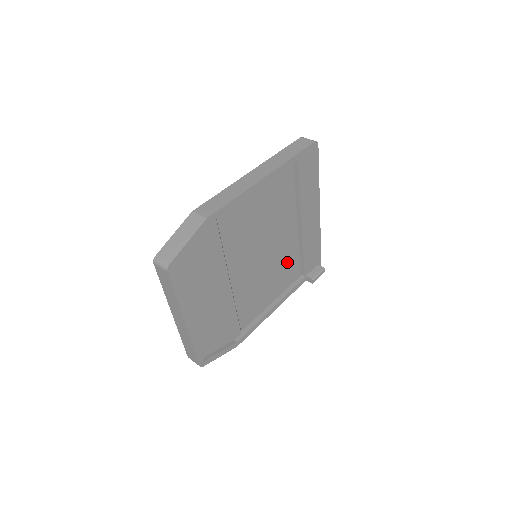
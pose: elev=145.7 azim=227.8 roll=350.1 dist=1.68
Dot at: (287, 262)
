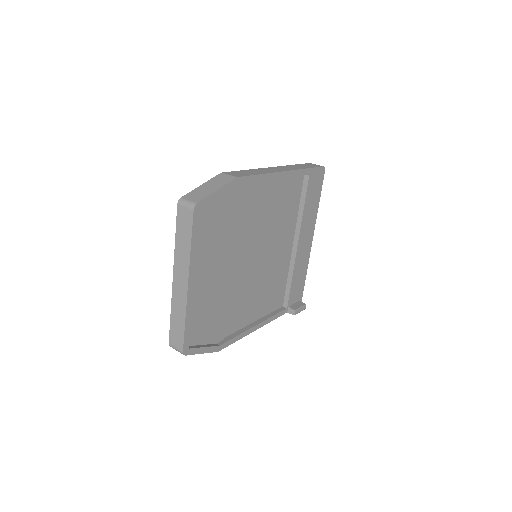
Dot at: (277, 281)
